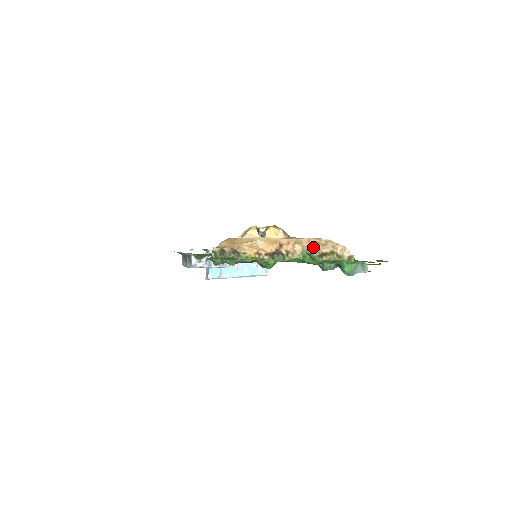
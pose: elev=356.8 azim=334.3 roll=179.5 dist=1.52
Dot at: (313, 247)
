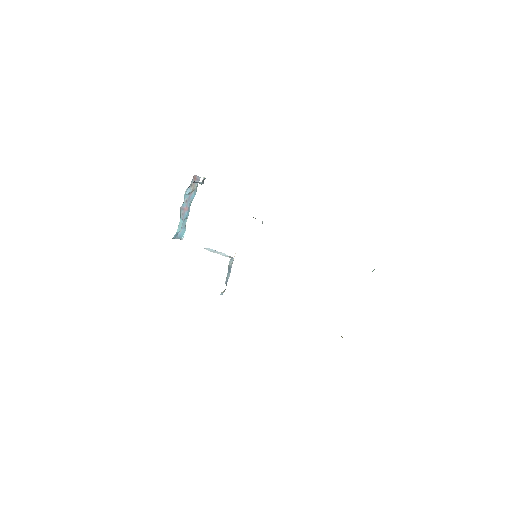
Dot at: occluded
